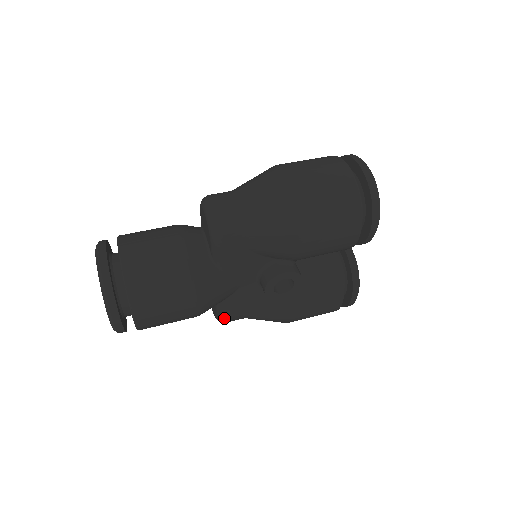
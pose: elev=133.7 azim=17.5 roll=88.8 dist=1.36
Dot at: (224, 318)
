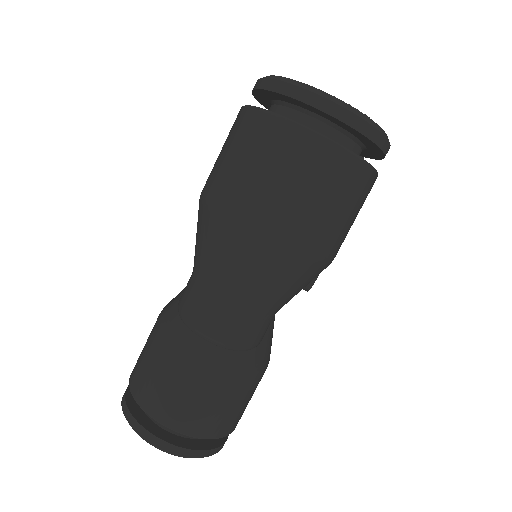
Dot at: occluded
